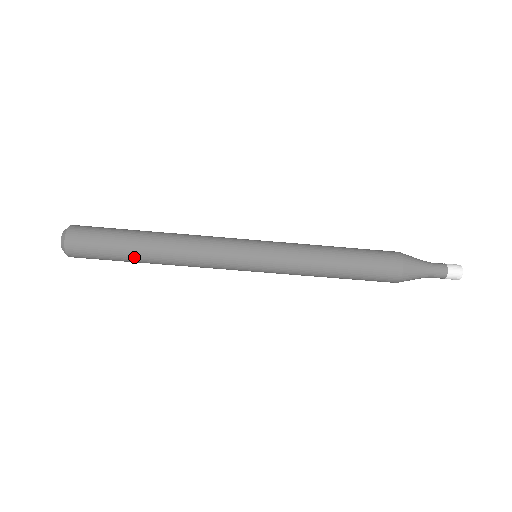
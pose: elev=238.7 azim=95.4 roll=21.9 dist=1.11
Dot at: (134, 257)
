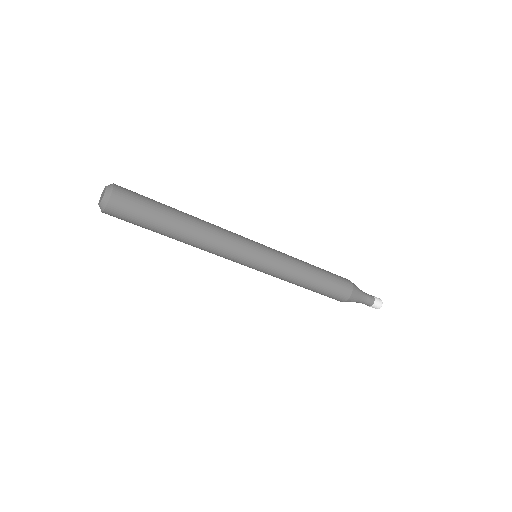
Dot at: occluded
